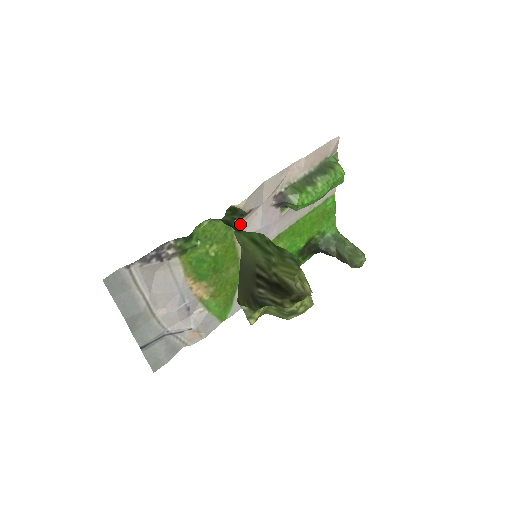
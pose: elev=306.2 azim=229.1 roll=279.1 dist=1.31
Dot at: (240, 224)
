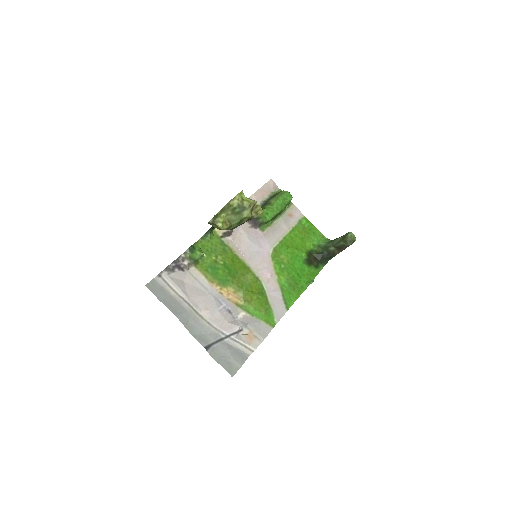
Dot at: (232, 242)
